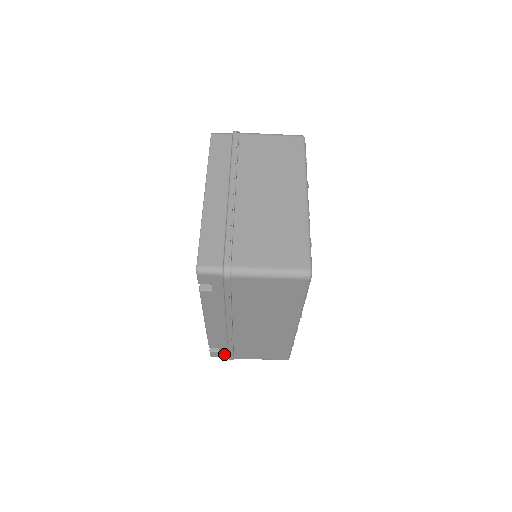
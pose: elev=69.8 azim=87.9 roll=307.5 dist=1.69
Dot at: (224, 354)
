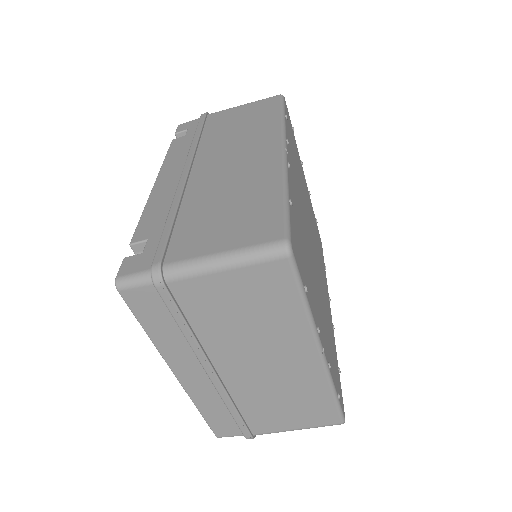
Dot at: occluded
